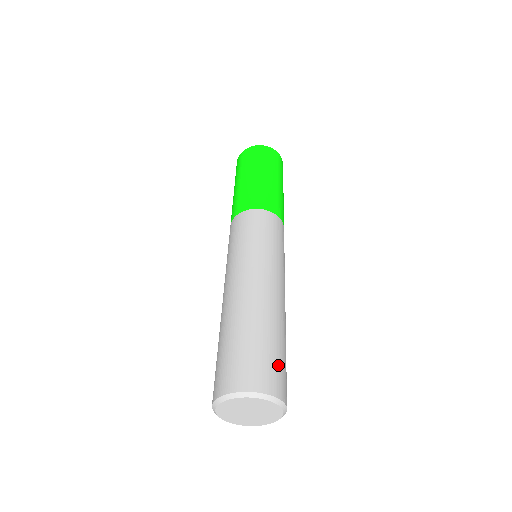
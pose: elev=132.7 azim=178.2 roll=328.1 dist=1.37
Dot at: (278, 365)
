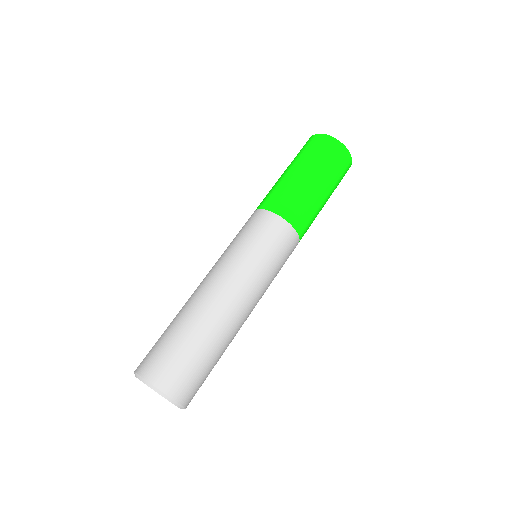
Dot at: (203, 382)
